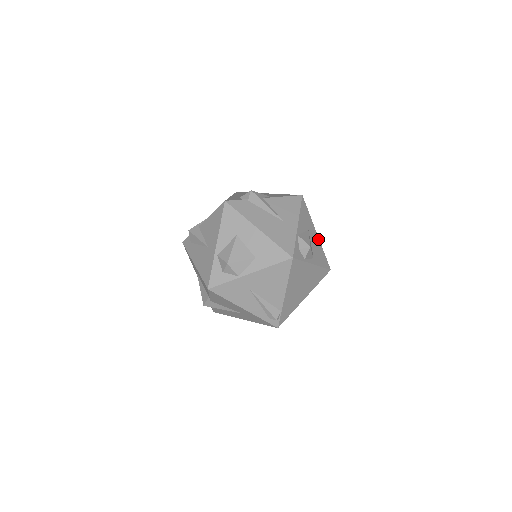
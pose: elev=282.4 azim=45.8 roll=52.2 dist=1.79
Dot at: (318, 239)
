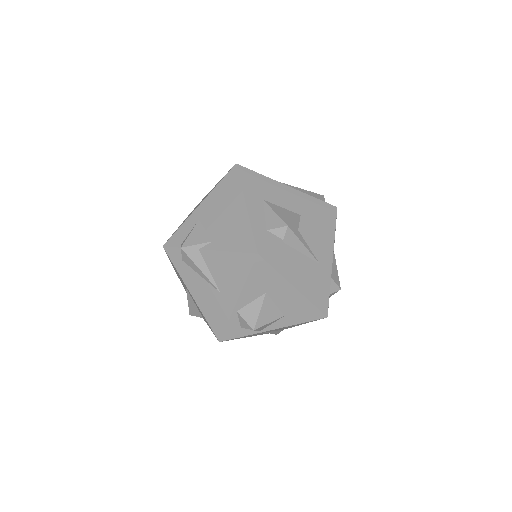
Dot at: occluded
